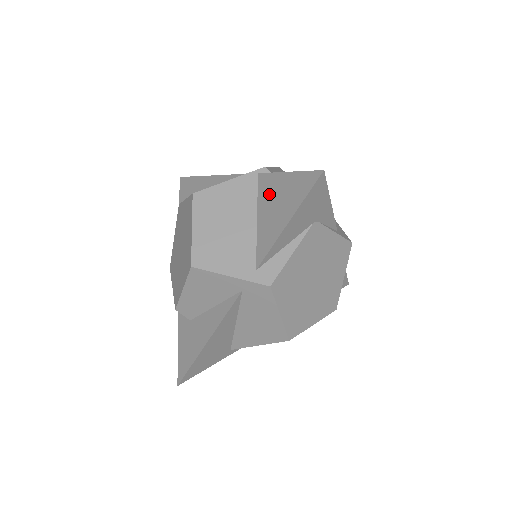
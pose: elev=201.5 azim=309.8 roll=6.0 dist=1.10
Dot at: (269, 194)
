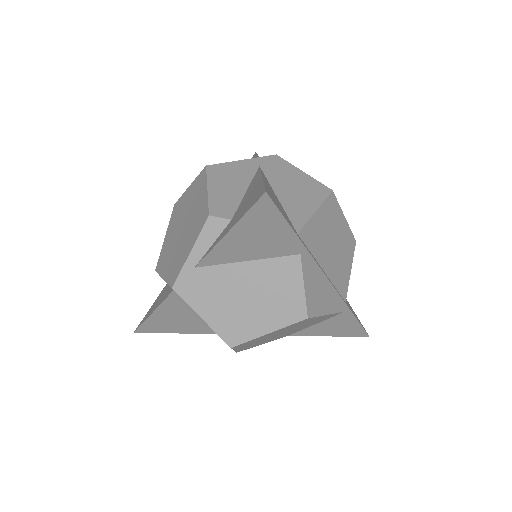
Dot at: occluded
